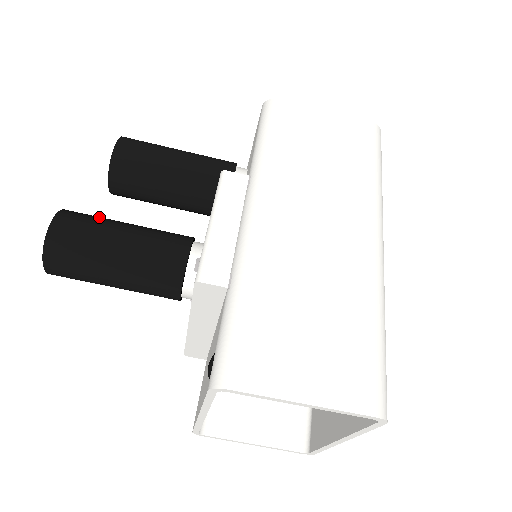
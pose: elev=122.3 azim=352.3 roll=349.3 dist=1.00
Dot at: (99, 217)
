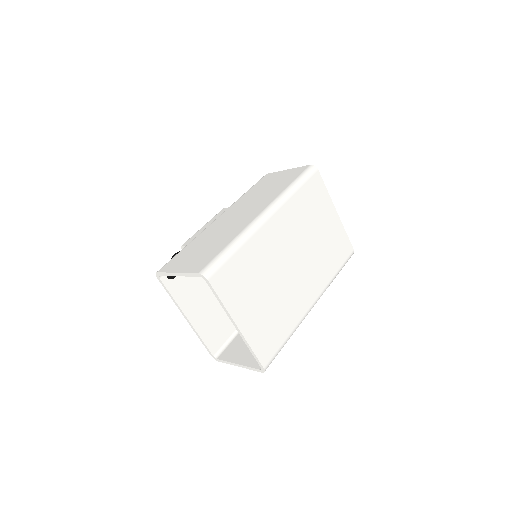
Dot at: occluded
